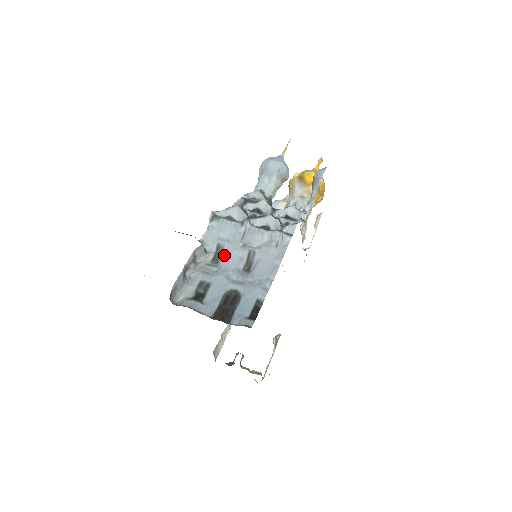
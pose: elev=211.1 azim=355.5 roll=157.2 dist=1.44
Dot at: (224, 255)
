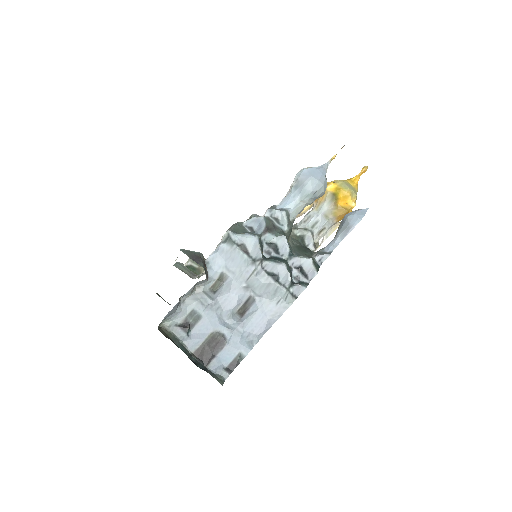
Dot at: (224, 289)
